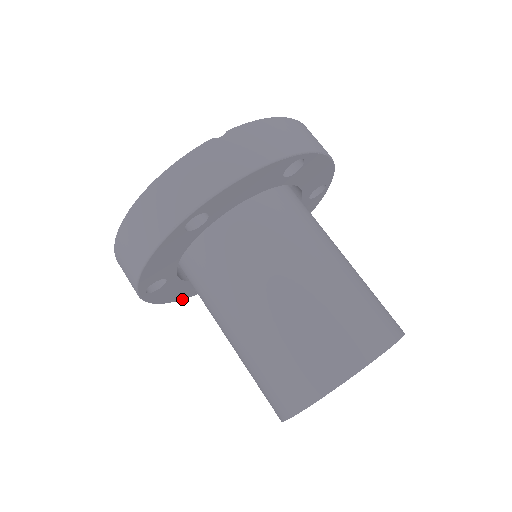
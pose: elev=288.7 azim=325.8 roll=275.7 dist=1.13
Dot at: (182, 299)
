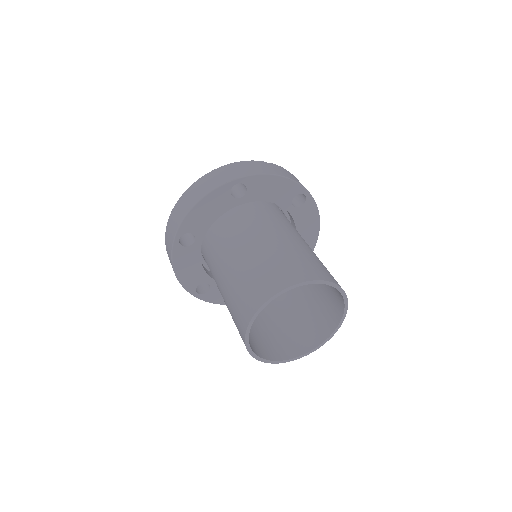
Dot at: (186, 288)
